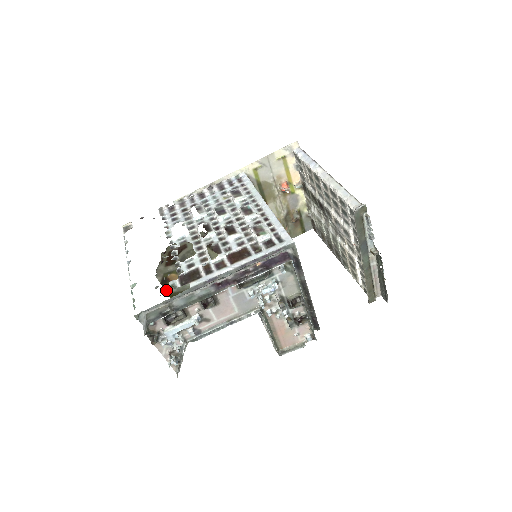
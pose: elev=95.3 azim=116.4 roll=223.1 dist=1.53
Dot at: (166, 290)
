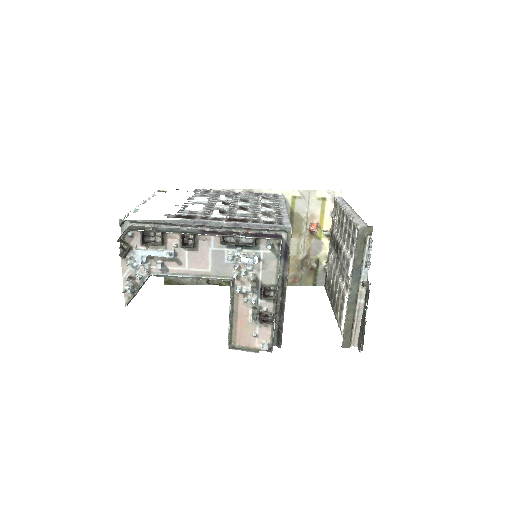
Dot at: occluded
